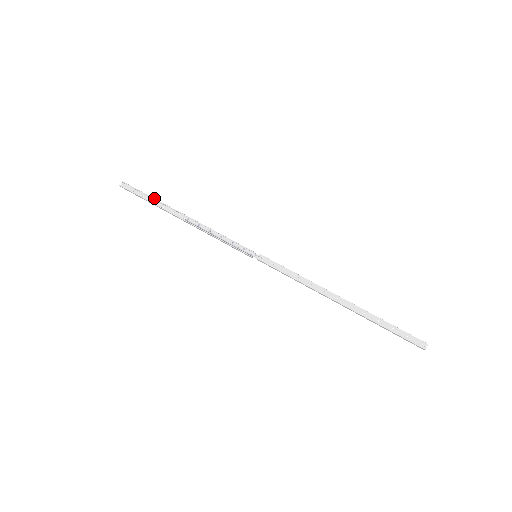
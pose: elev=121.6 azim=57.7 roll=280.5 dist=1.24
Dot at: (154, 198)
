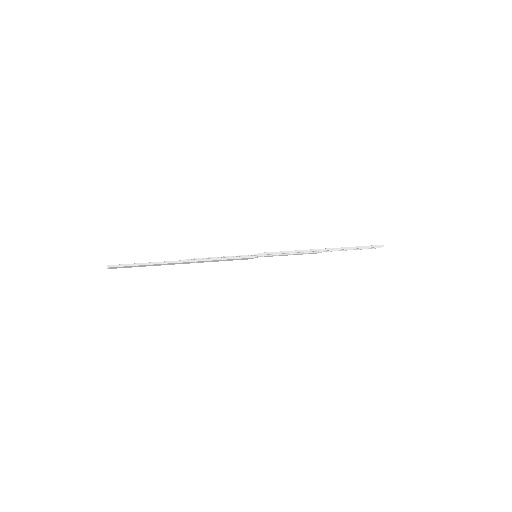
Dot at: (148, 264)
